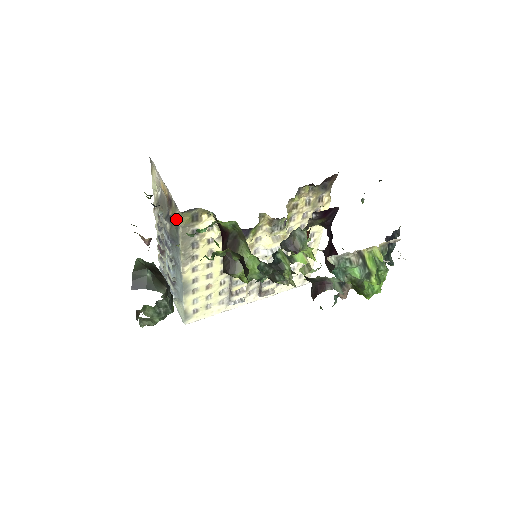
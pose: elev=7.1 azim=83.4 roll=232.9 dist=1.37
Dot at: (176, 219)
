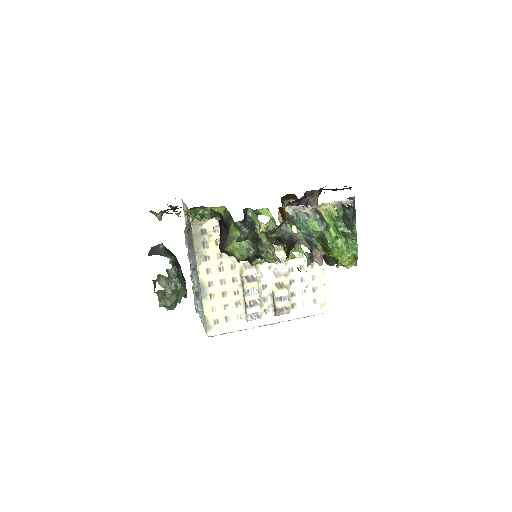
Dot at: occluded
